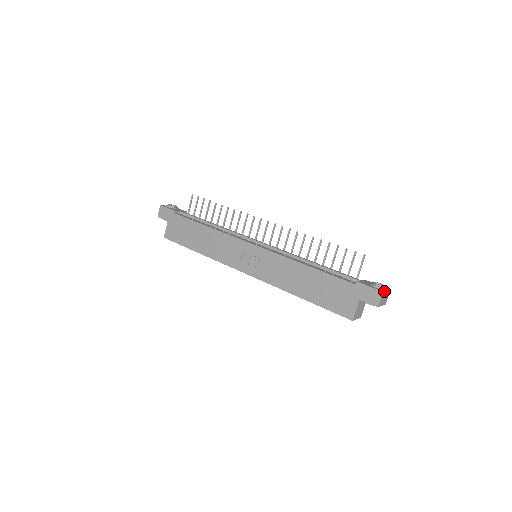
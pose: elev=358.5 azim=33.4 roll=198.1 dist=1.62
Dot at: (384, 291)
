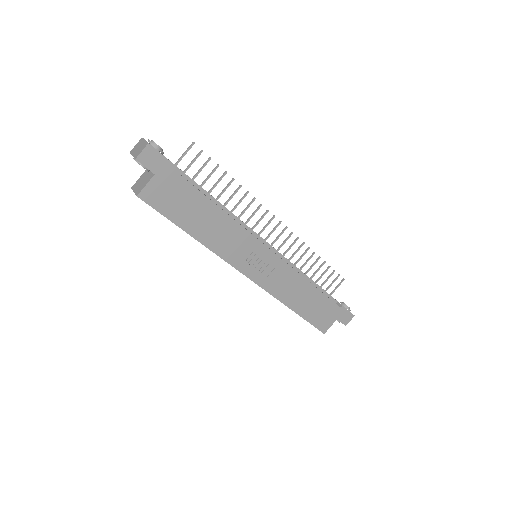
Dot at: occluded
